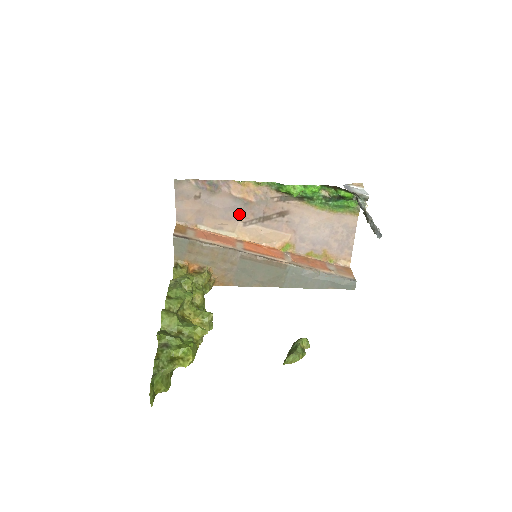
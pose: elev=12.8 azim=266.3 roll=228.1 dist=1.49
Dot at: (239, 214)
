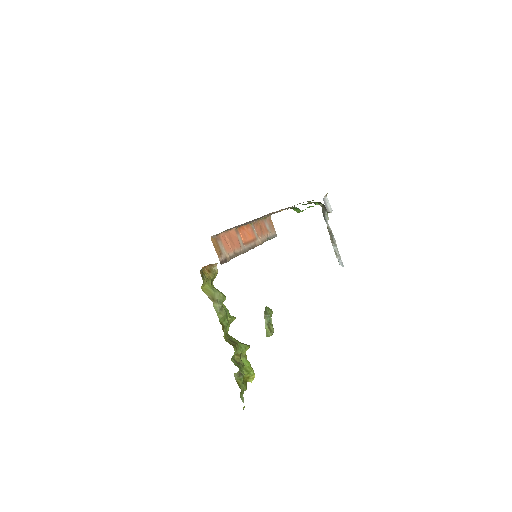
Dot at: occluded
